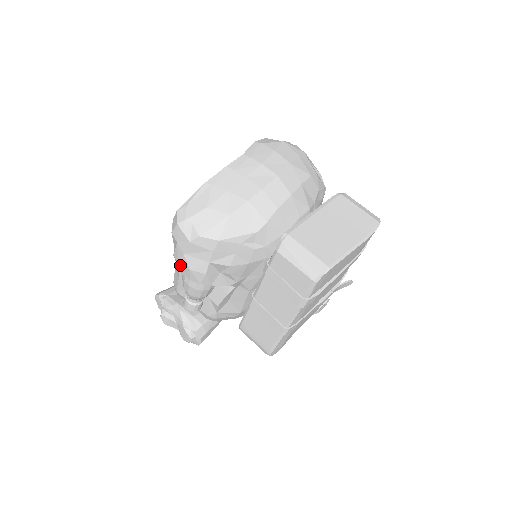
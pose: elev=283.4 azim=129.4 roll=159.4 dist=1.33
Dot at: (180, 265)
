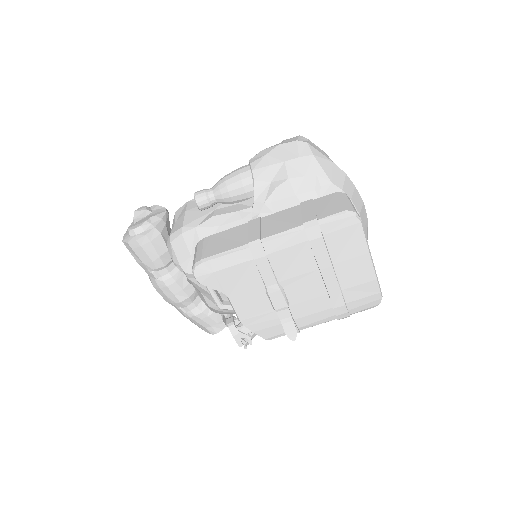
Dot at: (261, 152)
